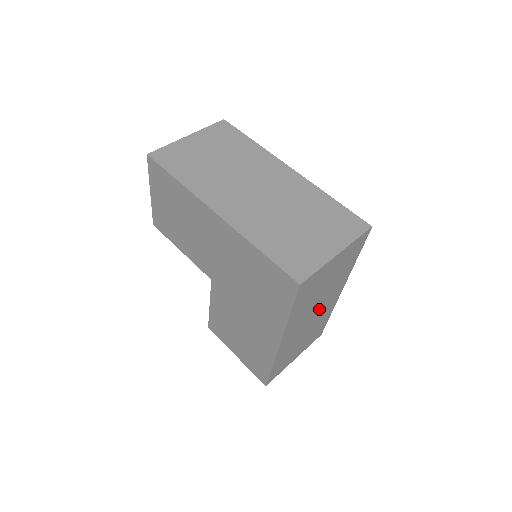
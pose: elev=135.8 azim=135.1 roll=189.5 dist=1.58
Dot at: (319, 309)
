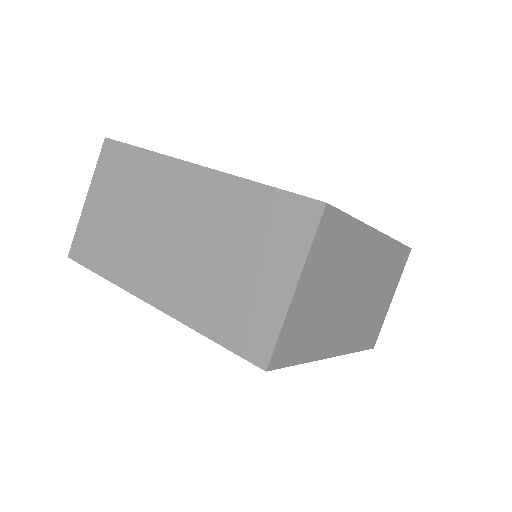
Dot at: (360, 282)
